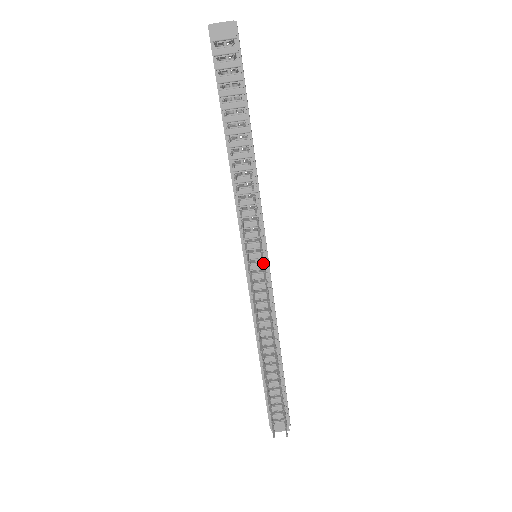
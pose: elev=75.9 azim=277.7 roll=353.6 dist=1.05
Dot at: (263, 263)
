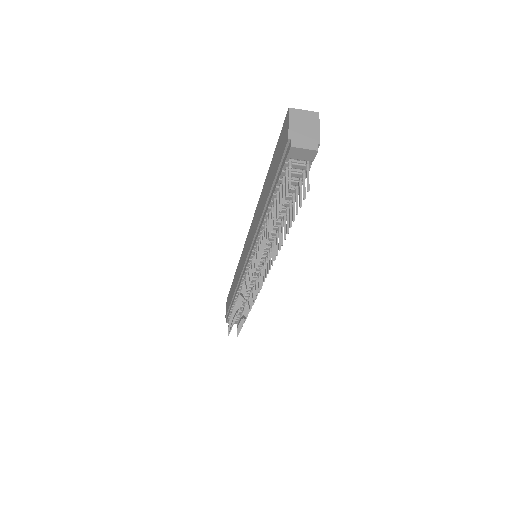
Dot at: (261, 276)
